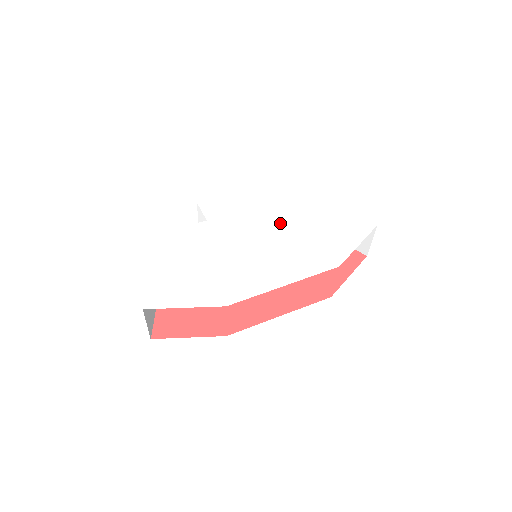
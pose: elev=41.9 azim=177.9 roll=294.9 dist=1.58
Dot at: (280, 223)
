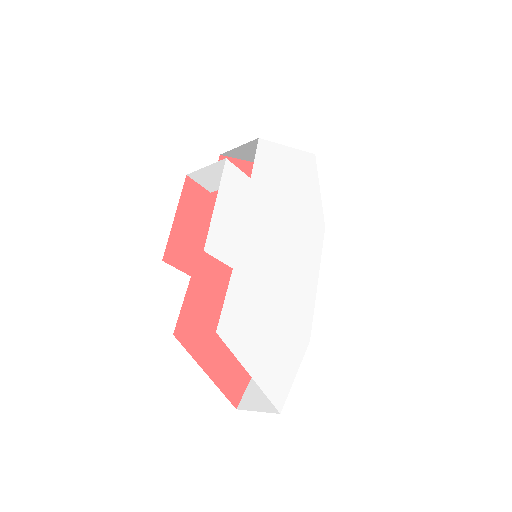
Dot at: (275, 212)
